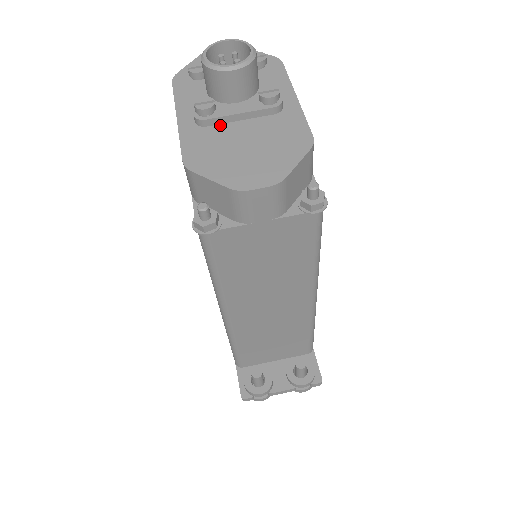
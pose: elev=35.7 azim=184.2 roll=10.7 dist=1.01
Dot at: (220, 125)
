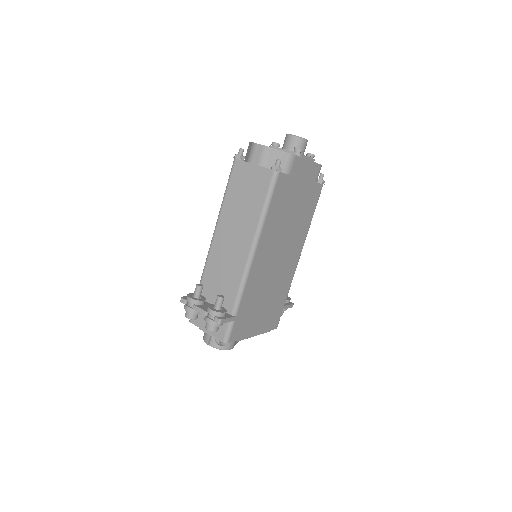
Dot at: occluded
